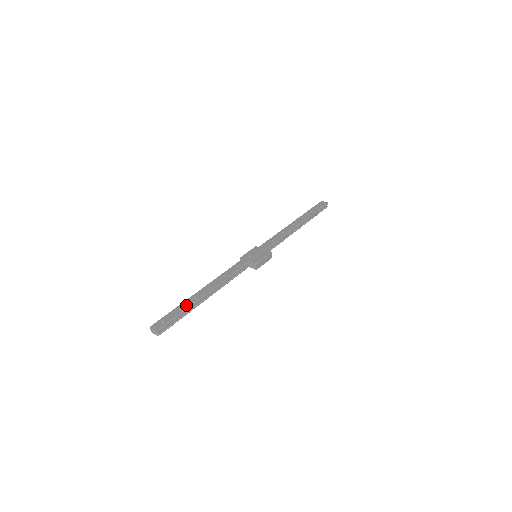
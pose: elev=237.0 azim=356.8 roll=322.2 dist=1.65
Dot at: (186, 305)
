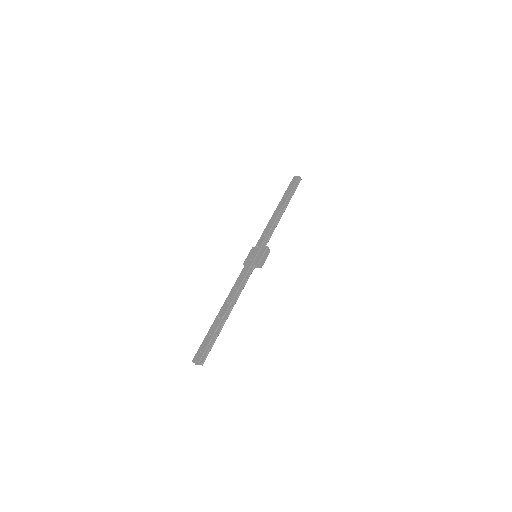
Dot at: (214, 328)
